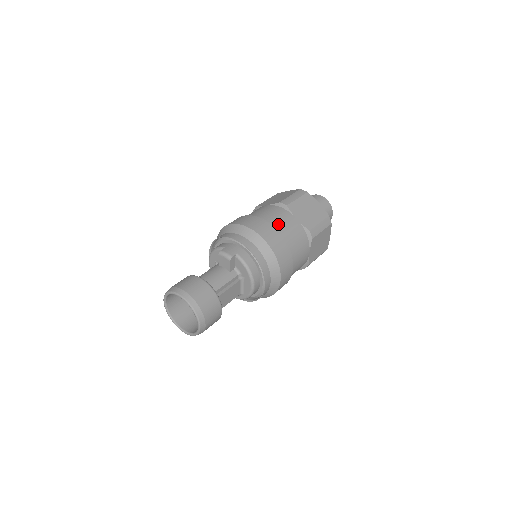
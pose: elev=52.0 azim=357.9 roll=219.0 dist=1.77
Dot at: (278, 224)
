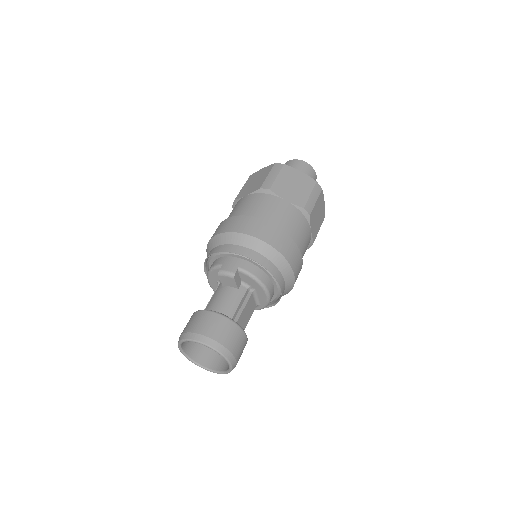
Dot at: (269, 215)
